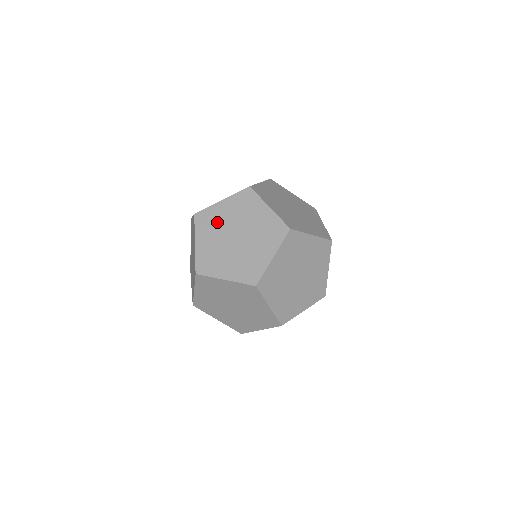
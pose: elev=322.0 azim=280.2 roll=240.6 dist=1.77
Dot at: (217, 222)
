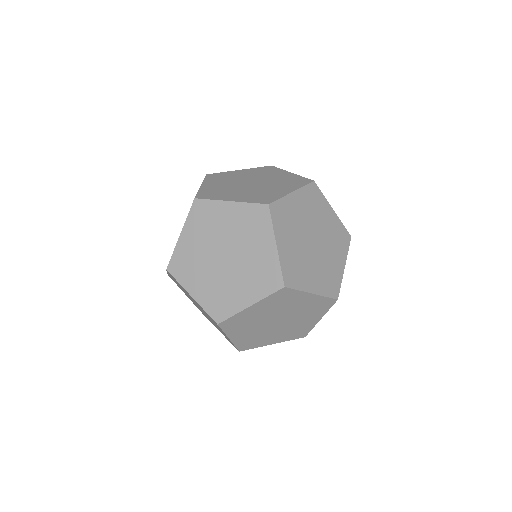
Dot at: (251, 321)
